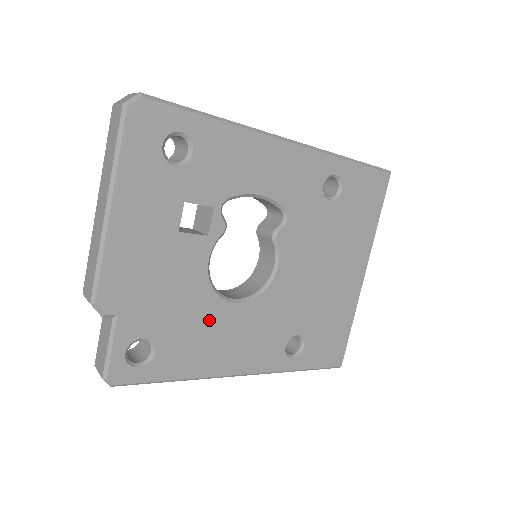
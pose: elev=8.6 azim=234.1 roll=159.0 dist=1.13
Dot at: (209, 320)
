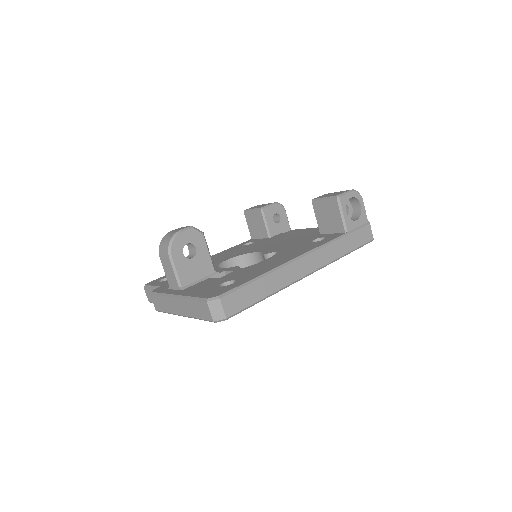
Dot at: occluded
